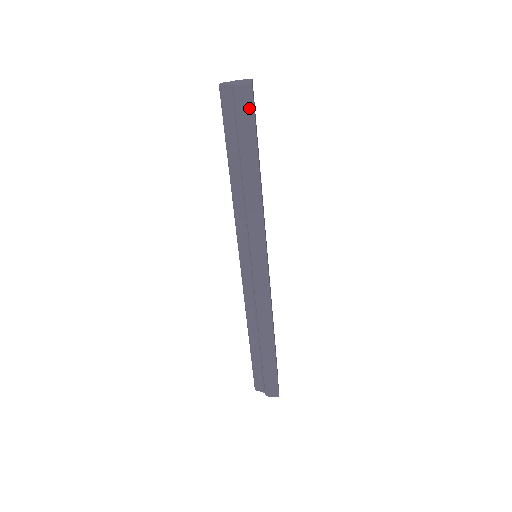
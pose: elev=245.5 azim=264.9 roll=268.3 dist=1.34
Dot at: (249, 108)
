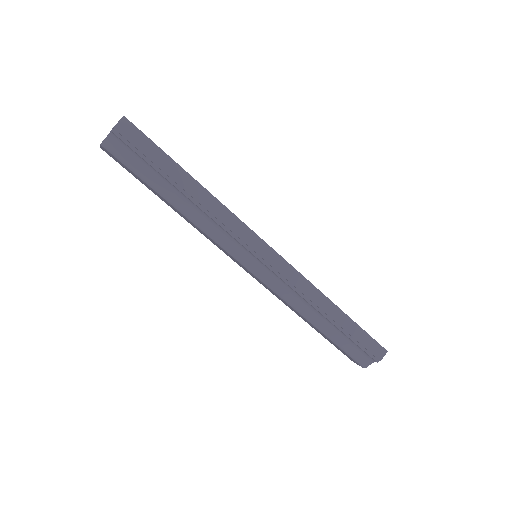
Dot at: (139, 136)
